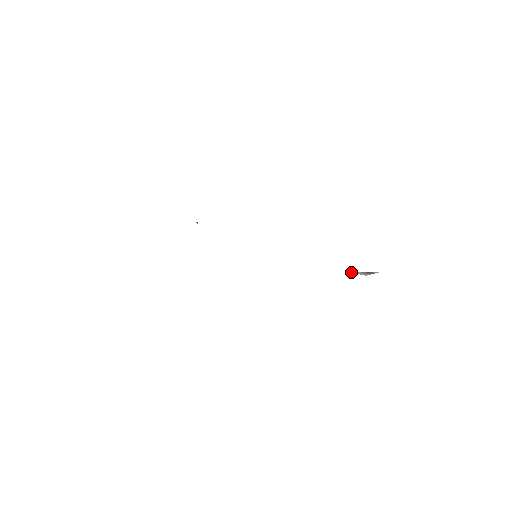
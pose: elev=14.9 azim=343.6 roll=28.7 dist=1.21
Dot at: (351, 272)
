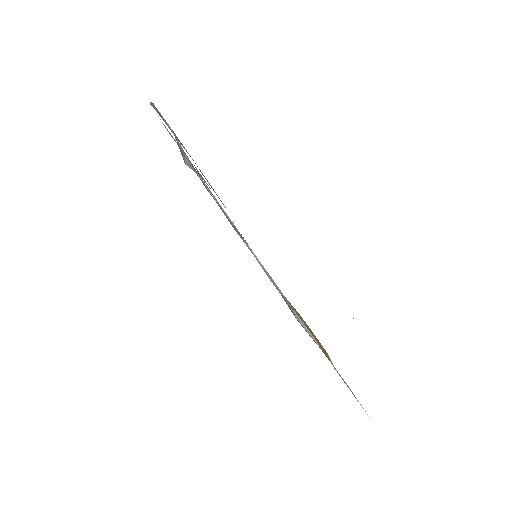
Dot at: occluded
